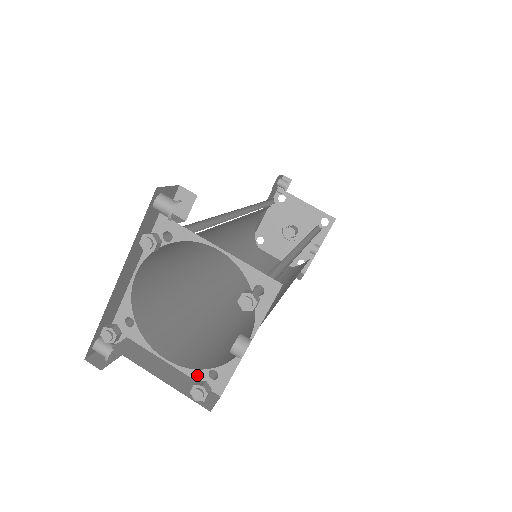
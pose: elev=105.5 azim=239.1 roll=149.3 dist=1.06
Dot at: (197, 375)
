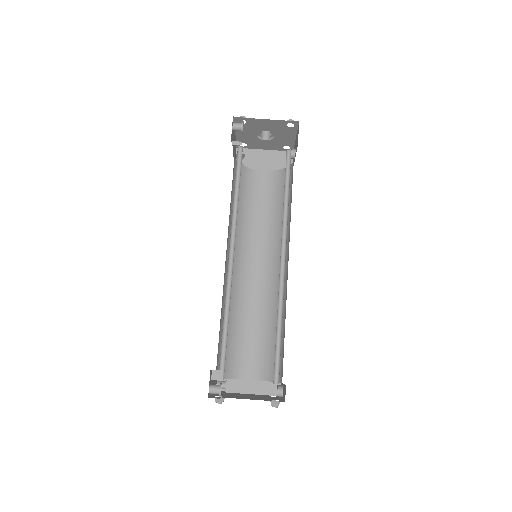
Dot at: (266, 381)
